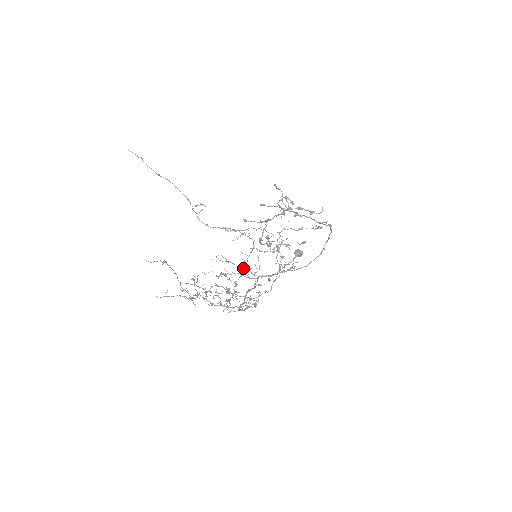
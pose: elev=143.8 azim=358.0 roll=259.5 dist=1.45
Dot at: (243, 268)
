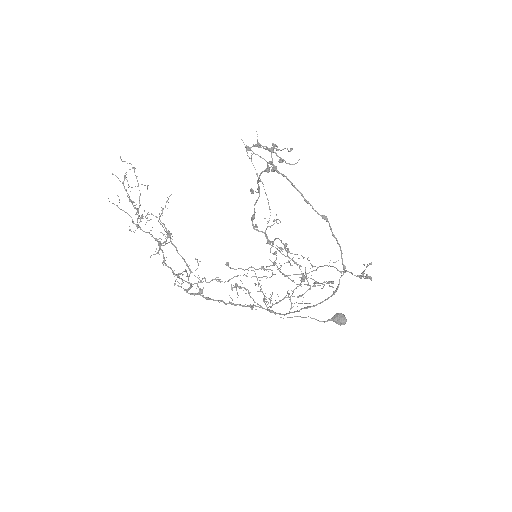
Dot at: occluded
